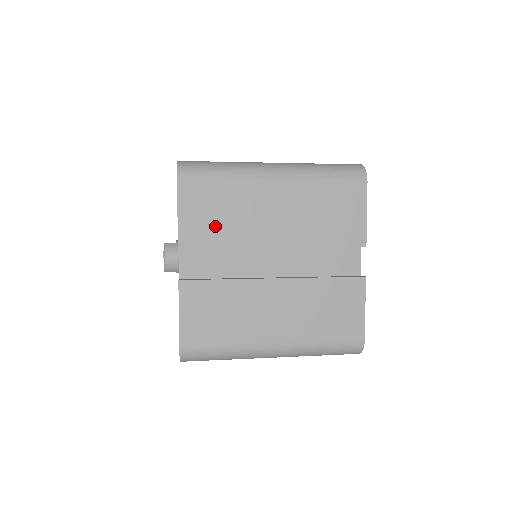
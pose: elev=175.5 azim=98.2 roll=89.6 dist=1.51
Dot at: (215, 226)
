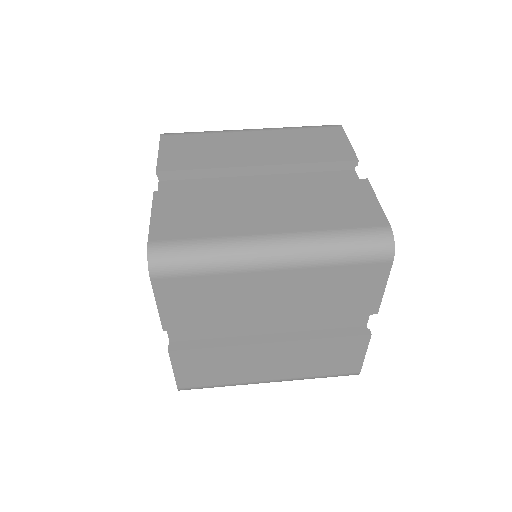
Dot at: (202, 312)
